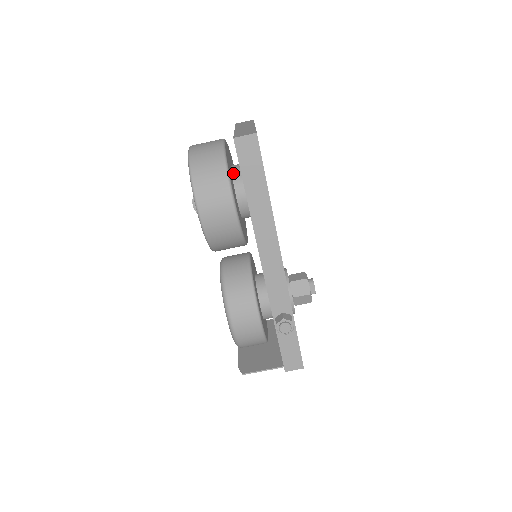
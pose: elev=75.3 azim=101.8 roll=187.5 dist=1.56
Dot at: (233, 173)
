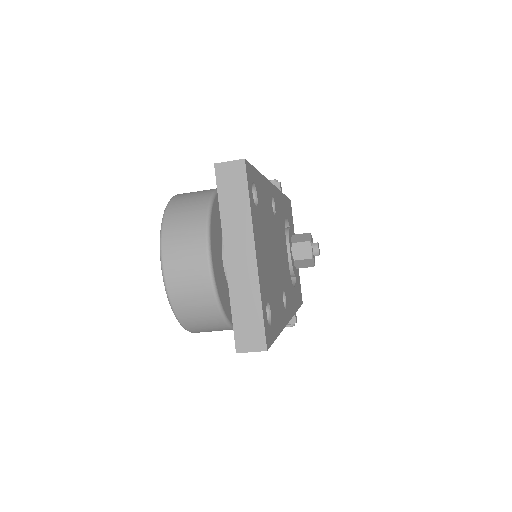
Dot at: occluded
